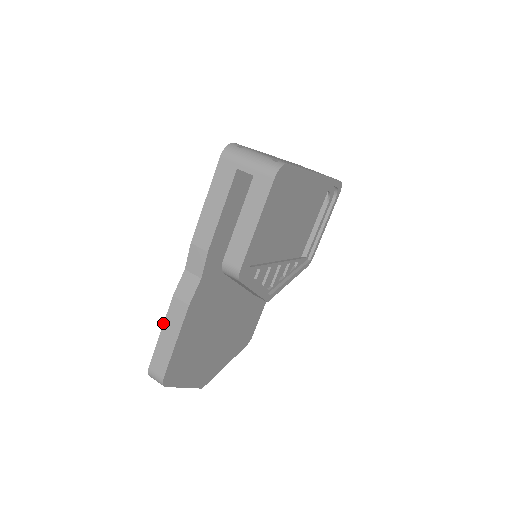
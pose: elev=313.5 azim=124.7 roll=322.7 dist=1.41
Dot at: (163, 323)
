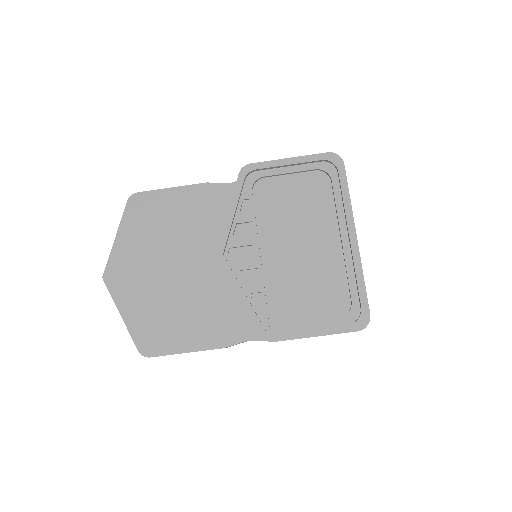
Dot at: occluded
